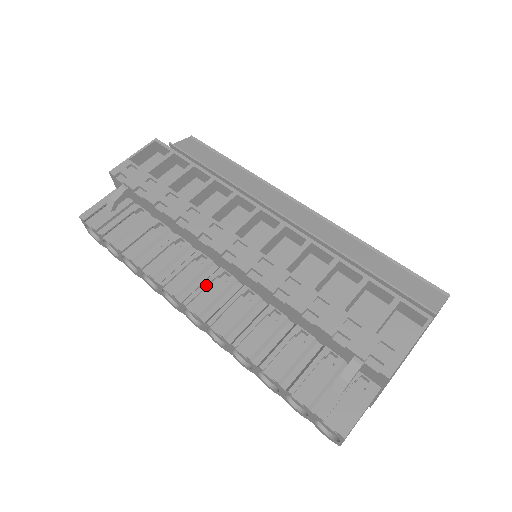
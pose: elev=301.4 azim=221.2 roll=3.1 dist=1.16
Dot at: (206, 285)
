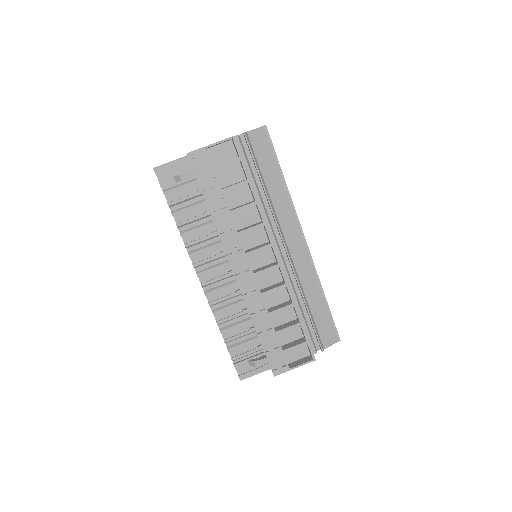
Dot at: (215, 270)
